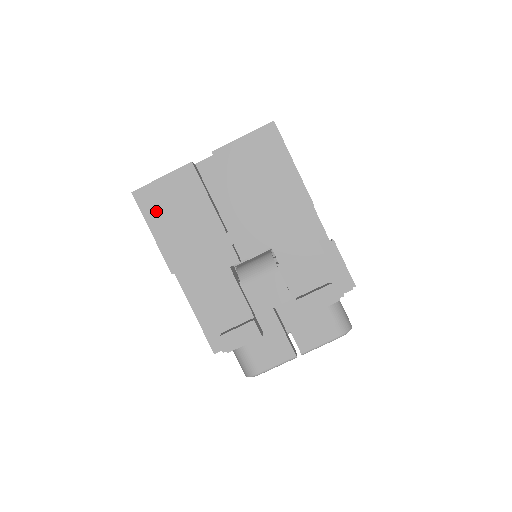
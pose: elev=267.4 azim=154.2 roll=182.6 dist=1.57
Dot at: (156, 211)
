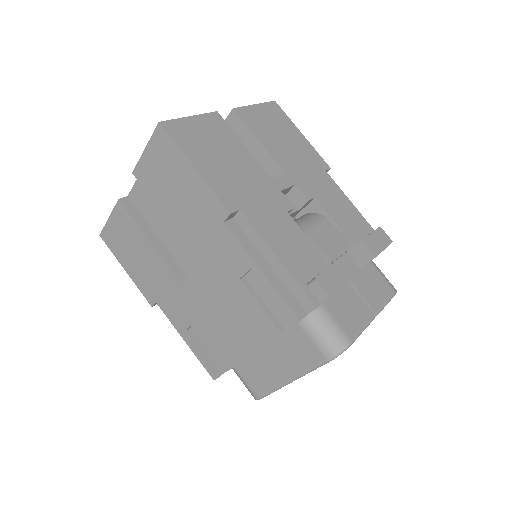
Dot at: (193, 146)
